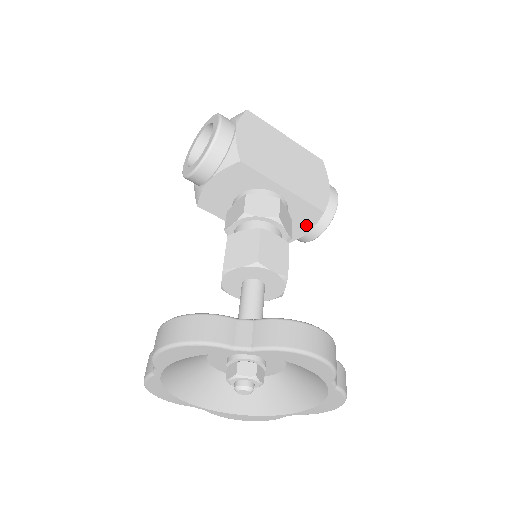
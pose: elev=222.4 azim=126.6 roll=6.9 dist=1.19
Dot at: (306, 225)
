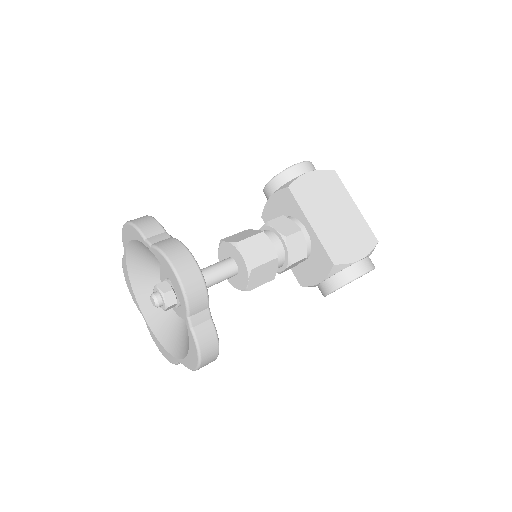
Dot at: (321, 272)
